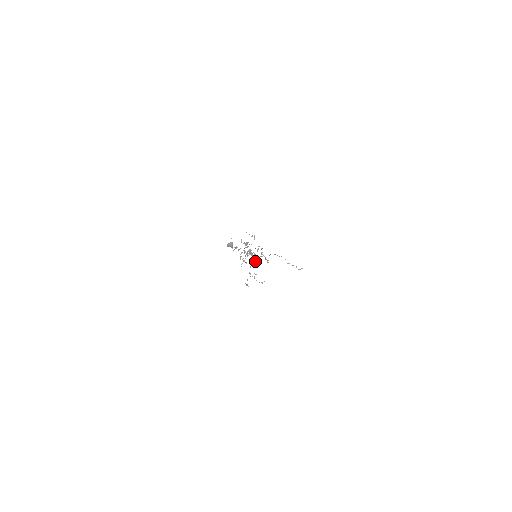
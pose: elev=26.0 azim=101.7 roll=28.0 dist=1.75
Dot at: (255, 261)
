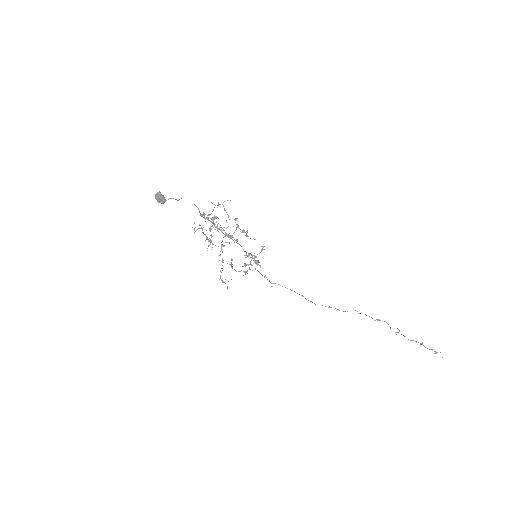
Dot at: (200, 214)
